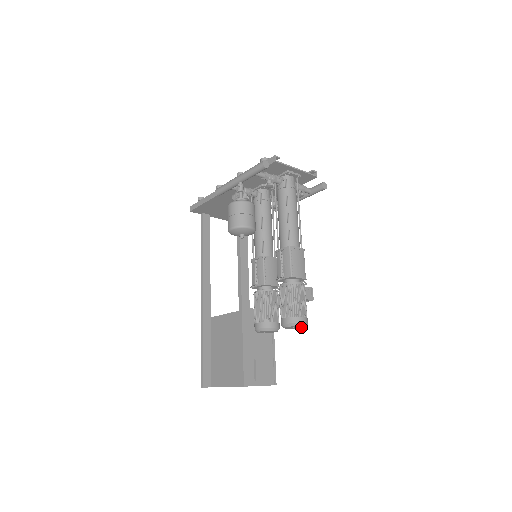
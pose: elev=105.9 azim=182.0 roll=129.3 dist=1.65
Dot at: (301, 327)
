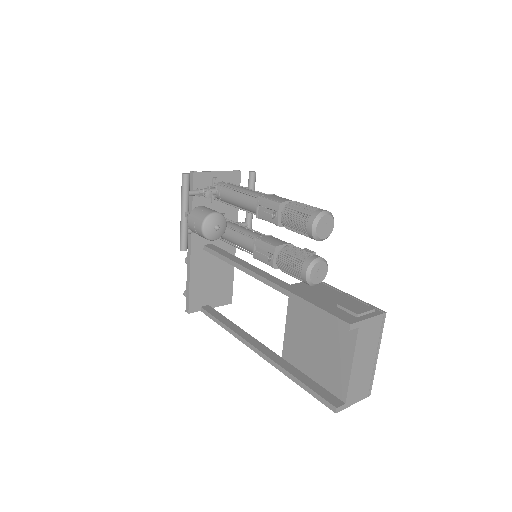
Dot at: (330, 223)
